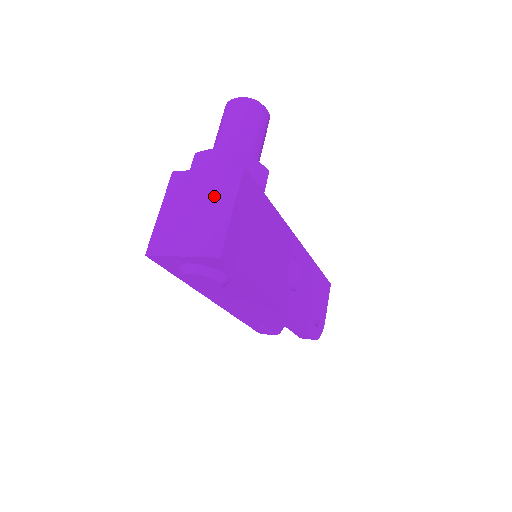
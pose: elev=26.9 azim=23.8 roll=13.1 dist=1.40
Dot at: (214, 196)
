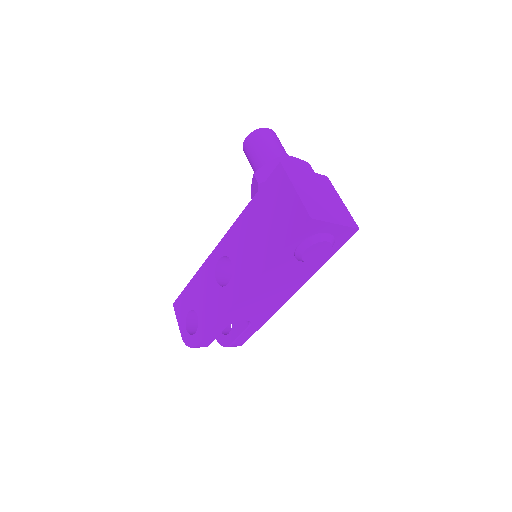
Dot at: (325, 189)
